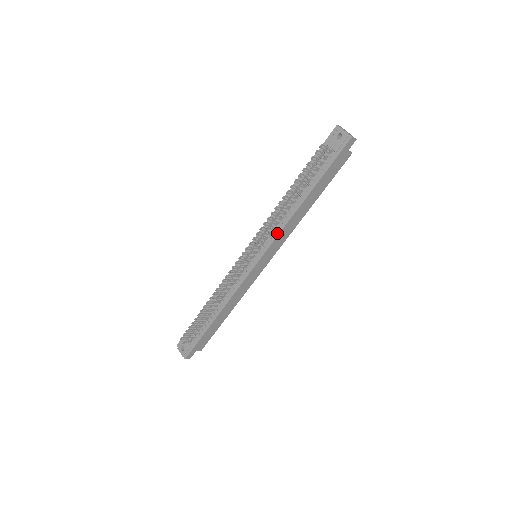
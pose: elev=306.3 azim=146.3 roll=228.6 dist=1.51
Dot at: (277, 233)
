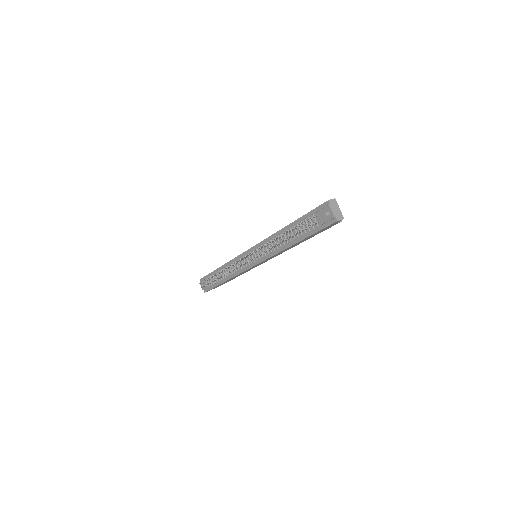
Dot at: (270, 255)
